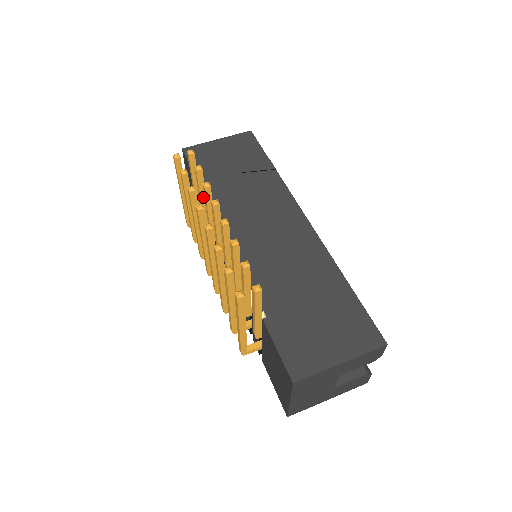
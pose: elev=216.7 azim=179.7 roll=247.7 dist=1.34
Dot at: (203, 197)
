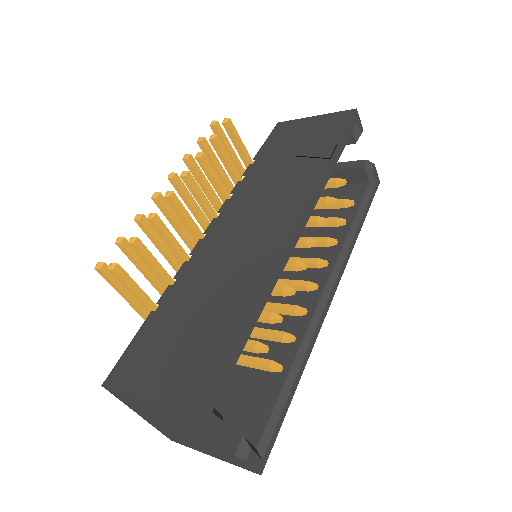
Dot at: (231, 173)
